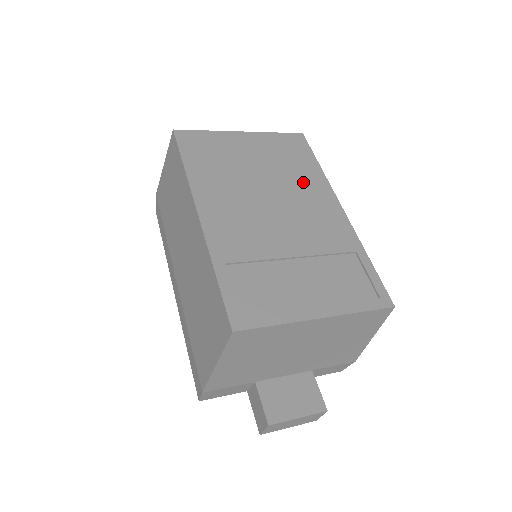
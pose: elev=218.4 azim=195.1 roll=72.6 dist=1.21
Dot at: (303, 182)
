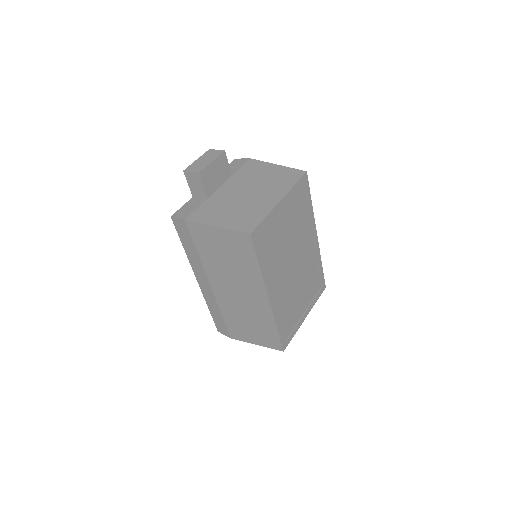
Dot at: (305, 228)
